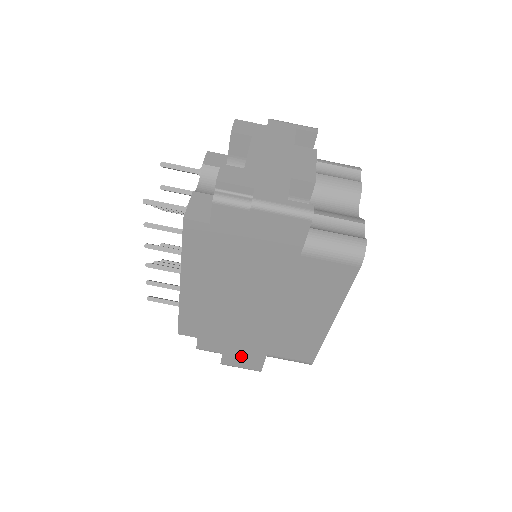
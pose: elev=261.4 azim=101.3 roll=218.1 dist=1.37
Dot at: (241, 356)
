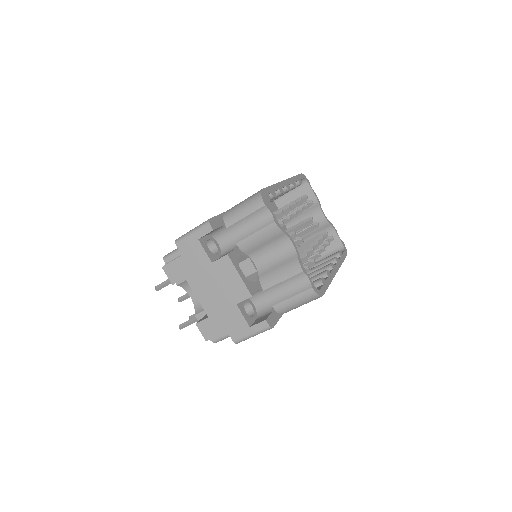
Dot at: occluded
